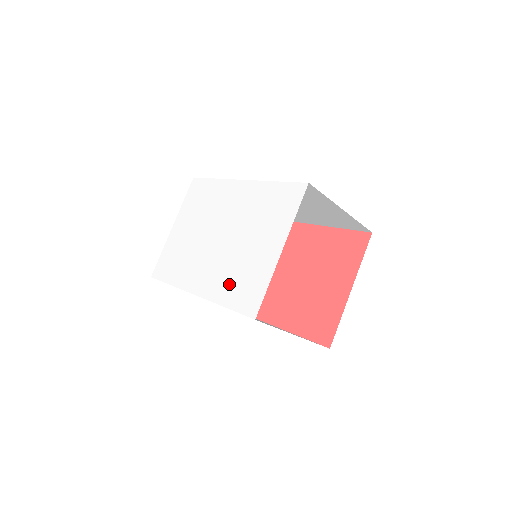
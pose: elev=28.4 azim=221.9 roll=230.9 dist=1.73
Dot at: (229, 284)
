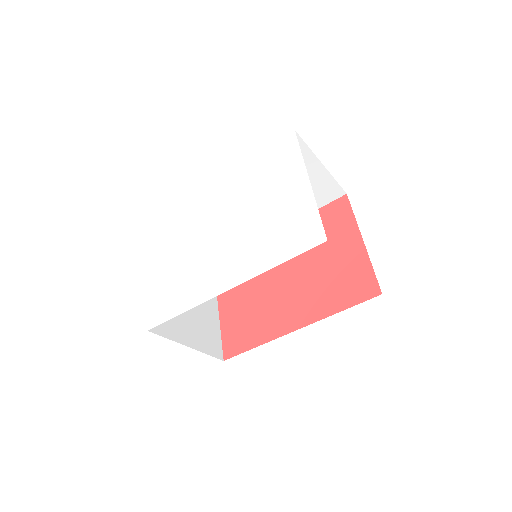
Dot at: (268, 246)
